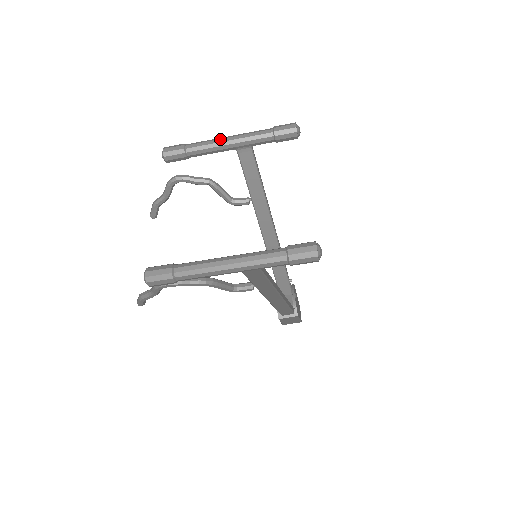
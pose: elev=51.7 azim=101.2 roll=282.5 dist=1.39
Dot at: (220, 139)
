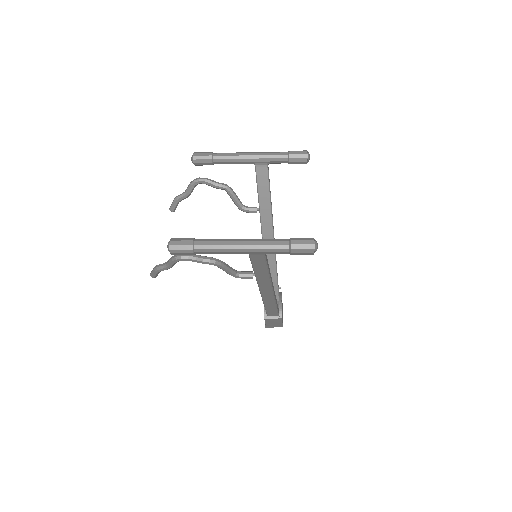
Dot at: (243, 153)
